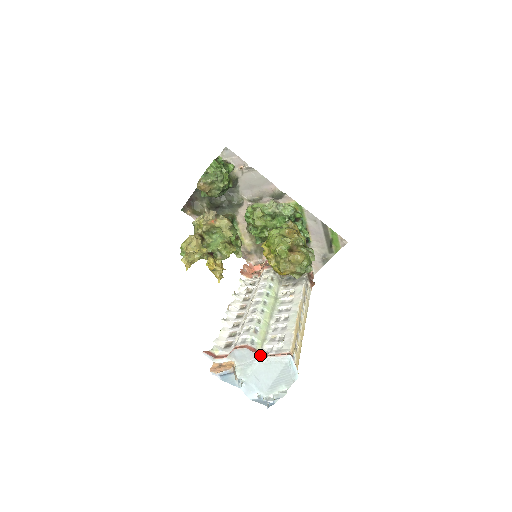
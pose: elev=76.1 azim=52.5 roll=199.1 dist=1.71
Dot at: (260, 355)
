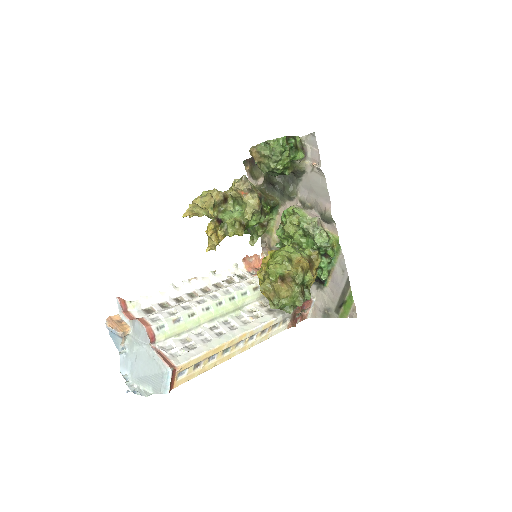
Dot at: (153, 344)
